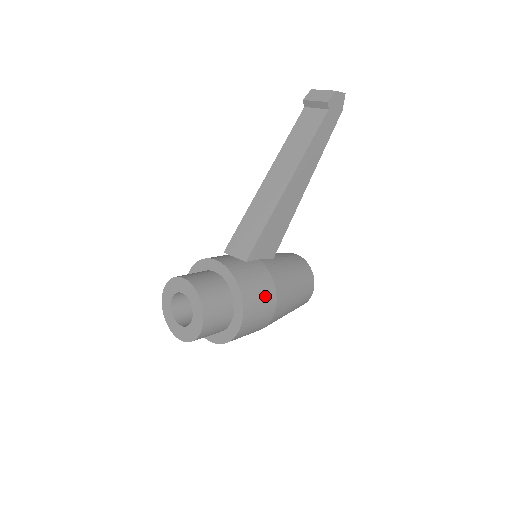
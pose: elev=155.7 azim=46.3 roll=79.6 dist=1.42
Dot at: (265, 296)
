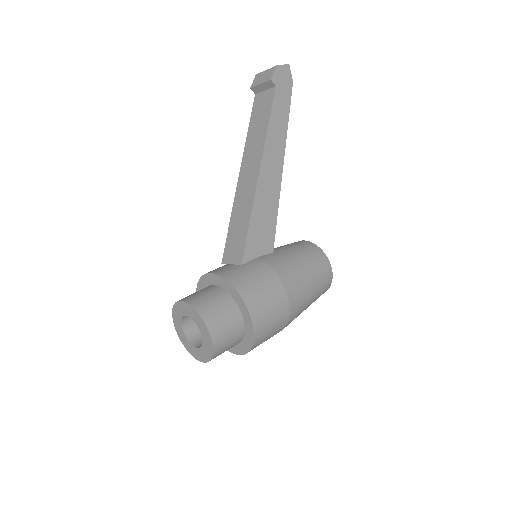
Dot at: (271, 292)
